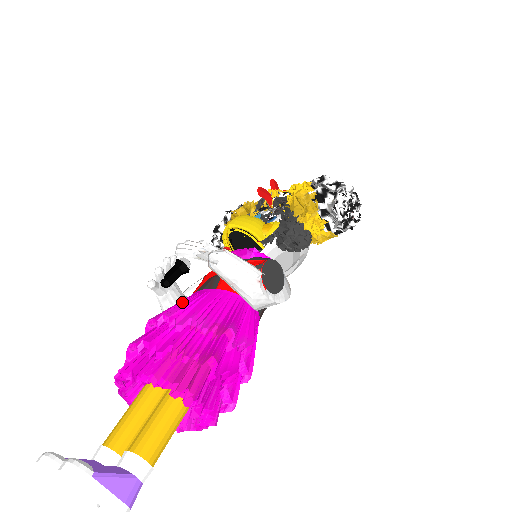
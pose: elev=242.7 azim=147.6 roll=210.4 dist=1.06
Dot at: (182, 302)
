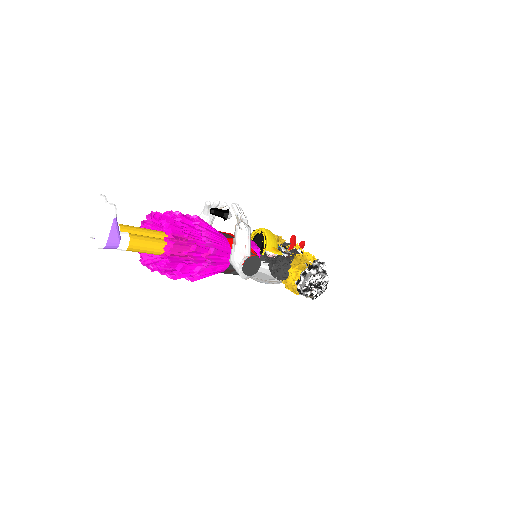
Dot at: occluded
